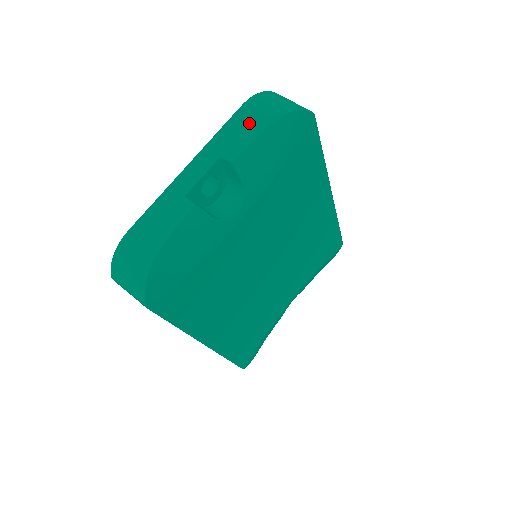
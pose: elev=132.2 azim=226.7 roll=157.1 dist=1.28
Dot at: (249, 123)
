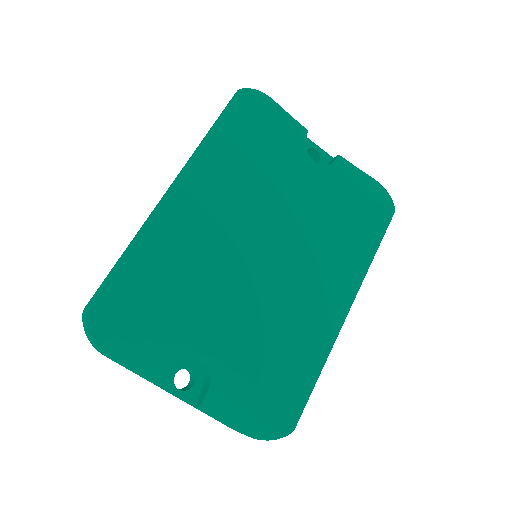
Dot at: occluded
